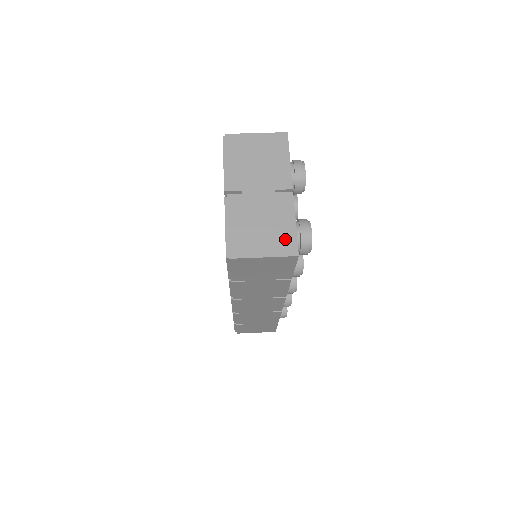
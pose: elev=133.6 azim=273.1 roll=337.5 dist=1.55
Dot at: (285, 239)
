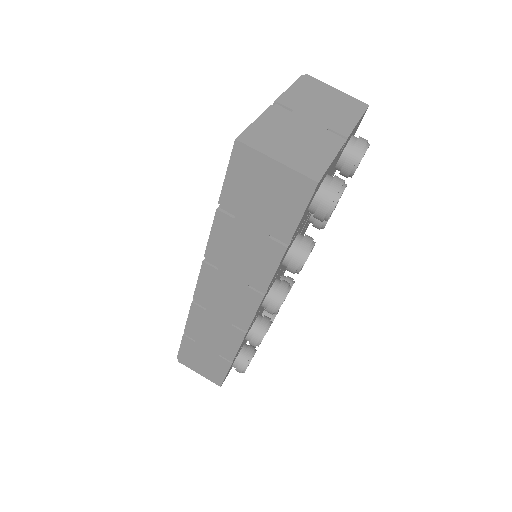
Dot at: (313, 163)
